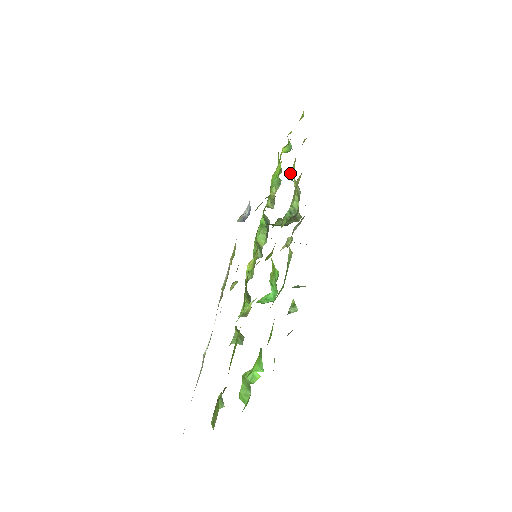
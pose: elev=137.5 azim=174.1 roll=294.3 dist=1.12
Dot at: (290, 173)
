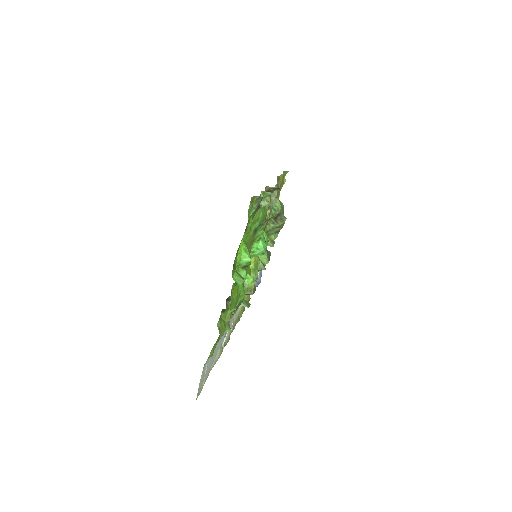
Dot at: occluded
